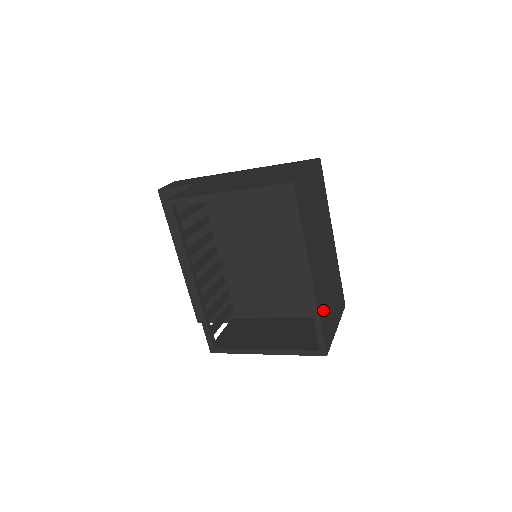
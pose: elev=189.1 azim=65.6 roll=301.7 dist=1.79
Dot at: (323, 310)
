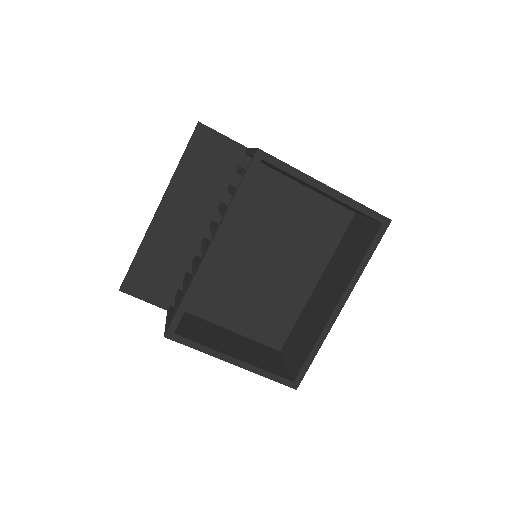
Dot at: occluded
